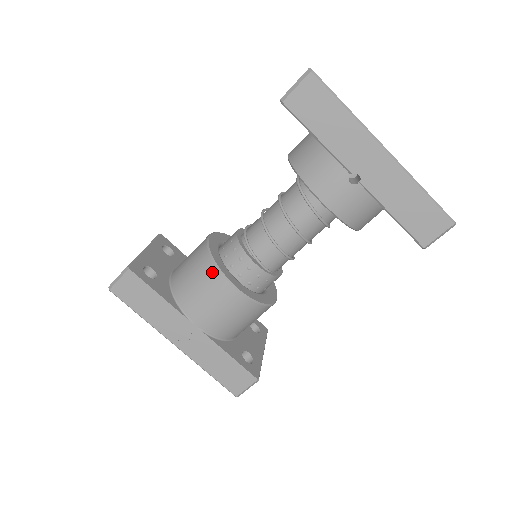
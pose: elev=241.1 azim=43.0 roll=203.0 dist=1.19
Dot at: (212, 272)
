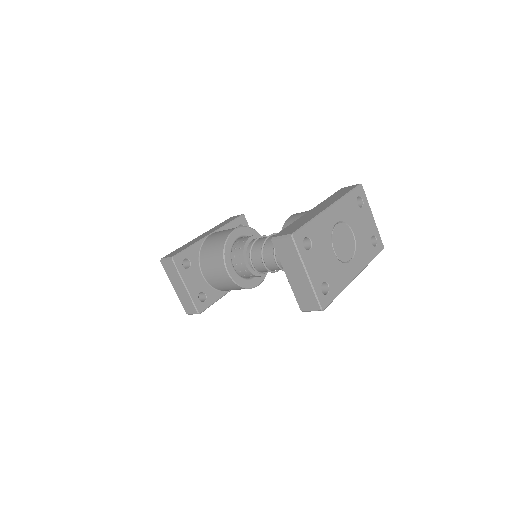
Dot at: occluded
